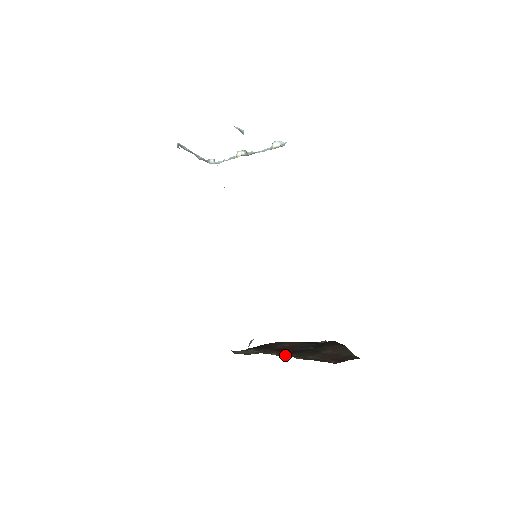
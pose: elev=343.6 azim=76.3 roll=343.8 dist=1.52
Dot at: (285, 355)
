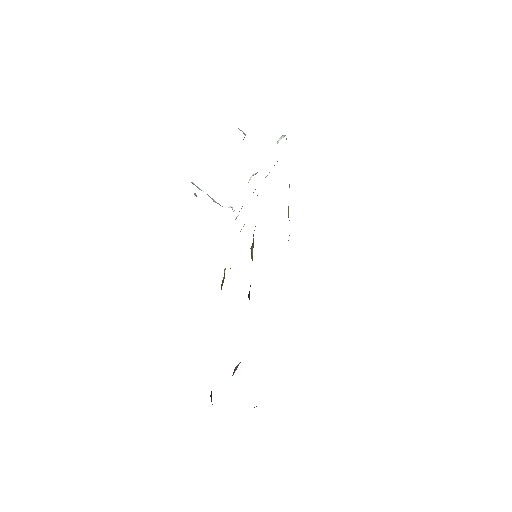
Dot at: occluded
